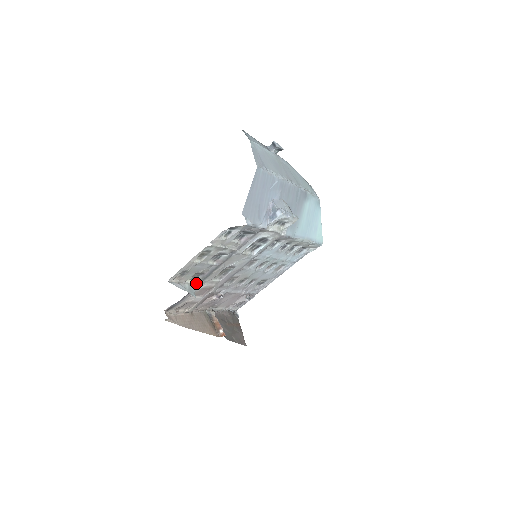
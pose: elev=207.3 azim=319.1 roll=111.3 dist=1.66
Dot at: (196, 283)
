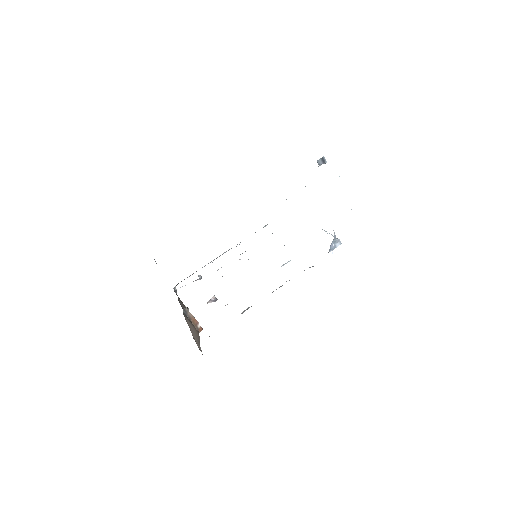
Dot at: (242, 313)
